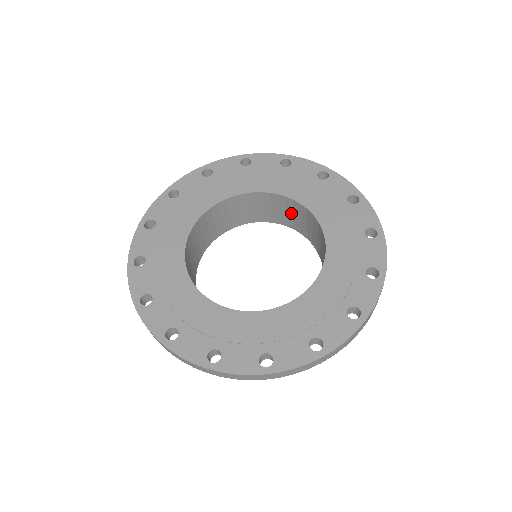
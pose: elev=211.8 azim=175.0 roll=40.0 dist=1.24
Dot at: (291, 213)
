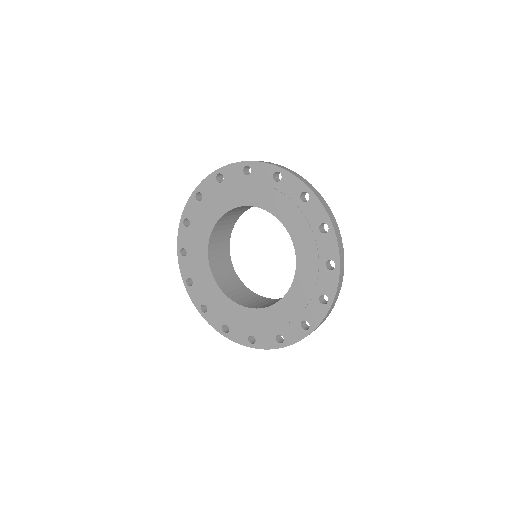
Dot at: occluded
